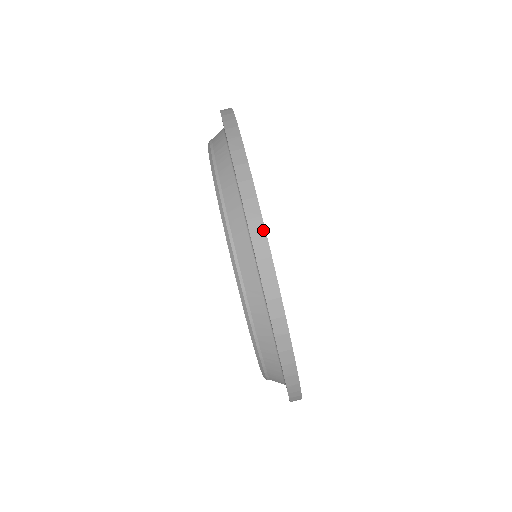
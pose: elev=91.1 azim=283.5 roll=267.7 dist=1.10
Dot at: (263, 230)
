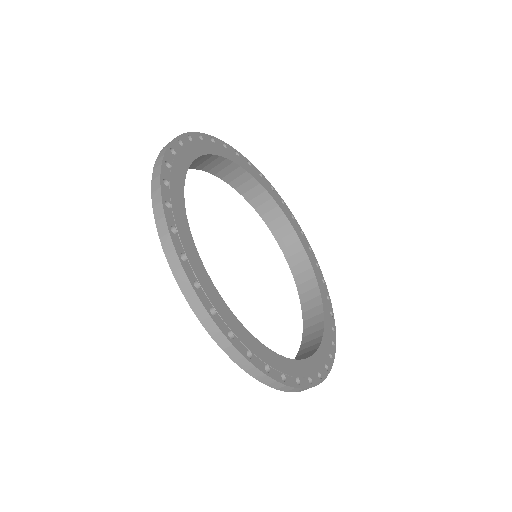
Dot at: occluded
